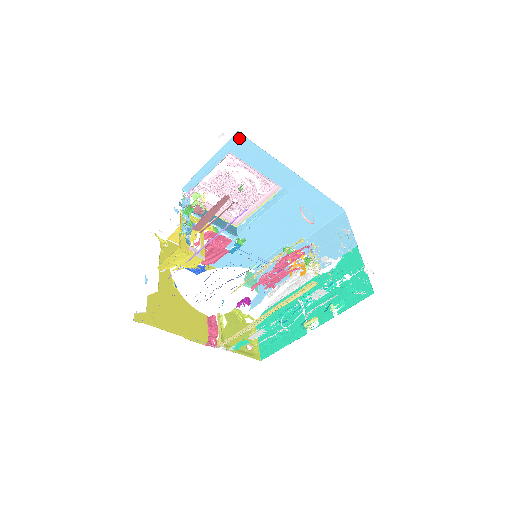
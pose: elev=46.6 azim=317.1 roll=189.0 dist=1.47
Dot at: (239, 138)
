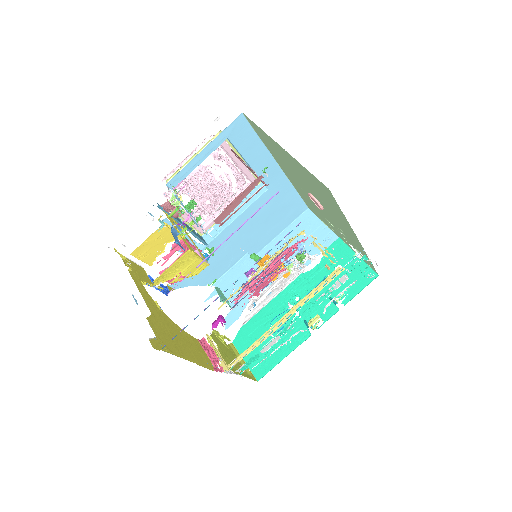
Dot at: (241, 121)
